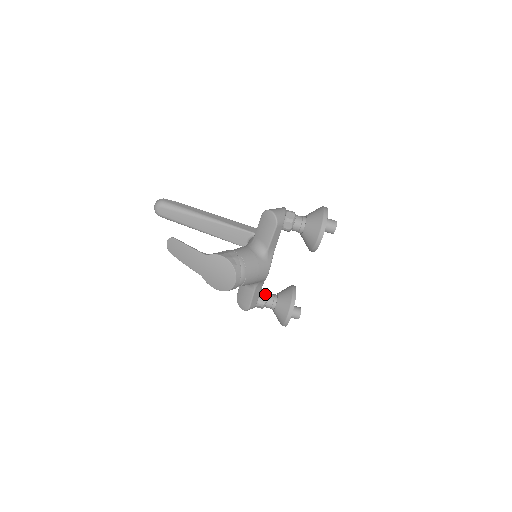
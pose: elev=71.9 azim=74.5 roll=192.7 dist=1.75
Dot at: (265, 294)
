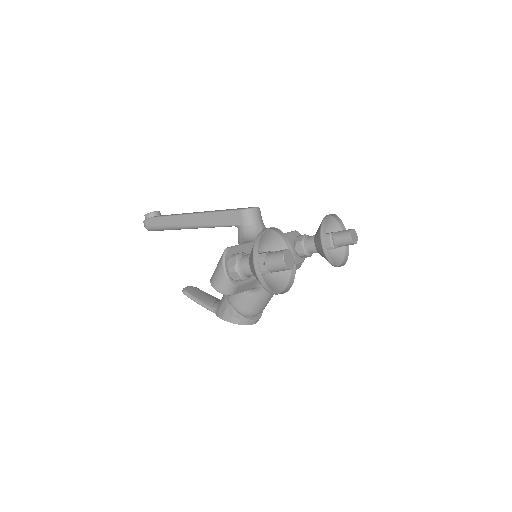
Dot at: (302, 252)
